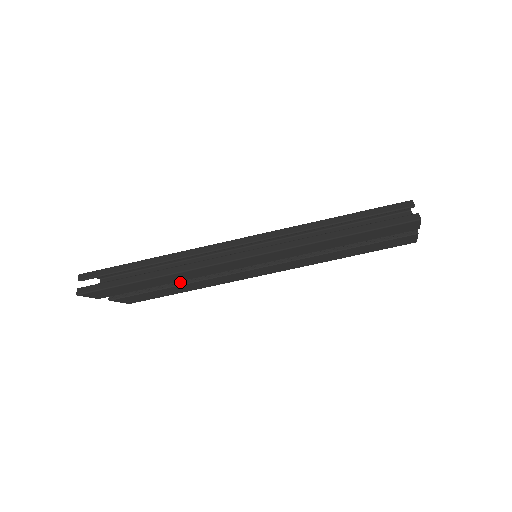
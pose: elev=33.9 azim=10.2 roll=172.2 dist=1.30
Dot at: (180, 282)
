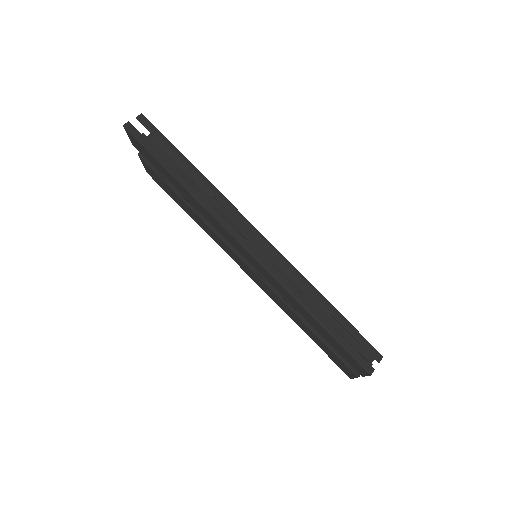
Dot at: occluded
